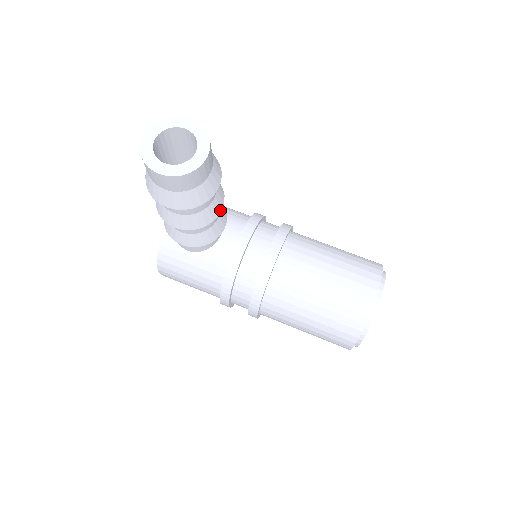
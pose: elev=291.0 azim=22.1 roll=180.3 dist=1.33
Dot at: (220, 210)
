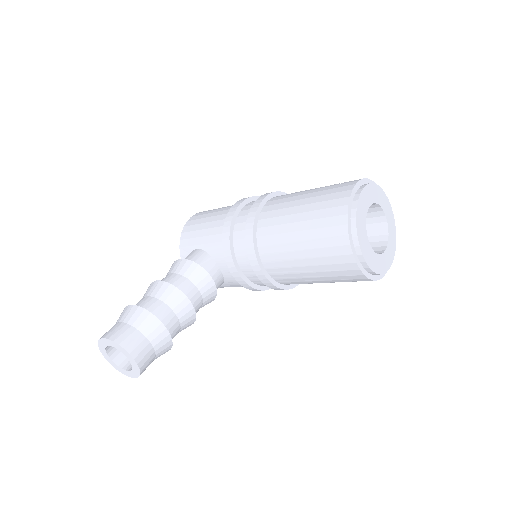
Dot at: (190, 305)
